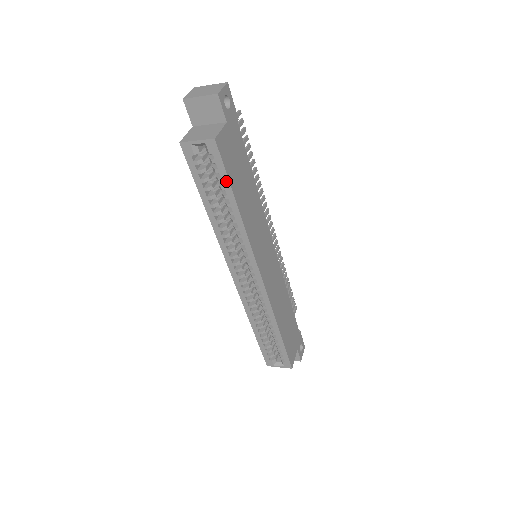
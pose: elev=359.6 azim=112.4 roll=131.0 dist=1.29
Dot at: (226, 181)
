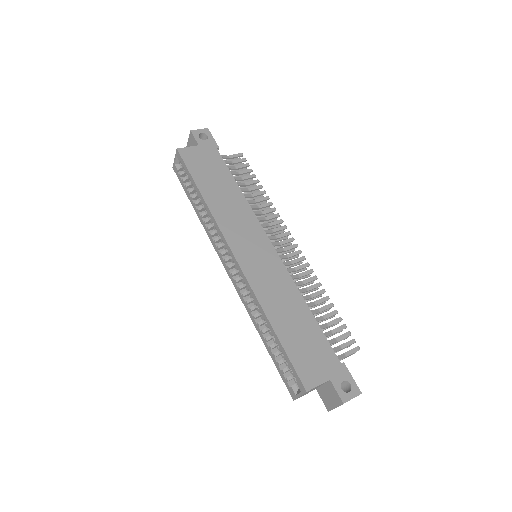
Dot at: (190, 176)
